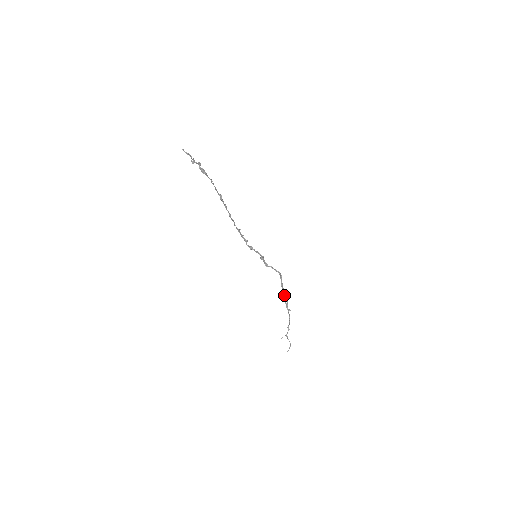
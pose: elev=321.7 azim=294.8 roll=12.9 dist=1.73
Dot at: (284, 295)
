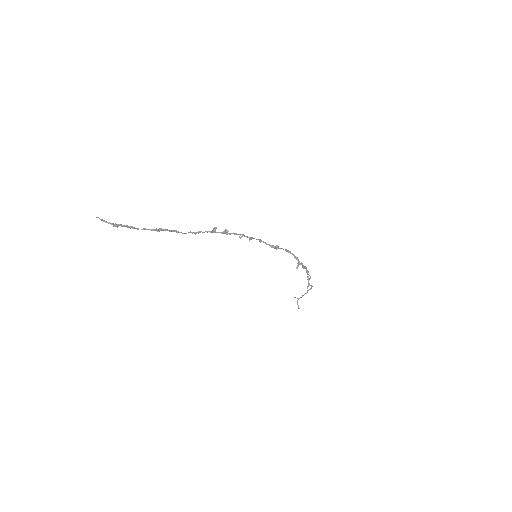
Dot at: (307, 273)
